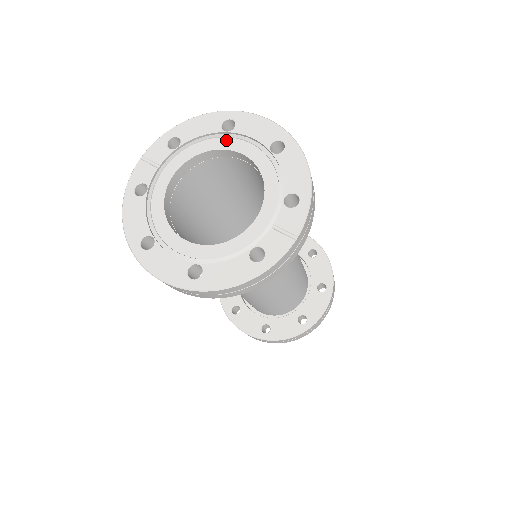
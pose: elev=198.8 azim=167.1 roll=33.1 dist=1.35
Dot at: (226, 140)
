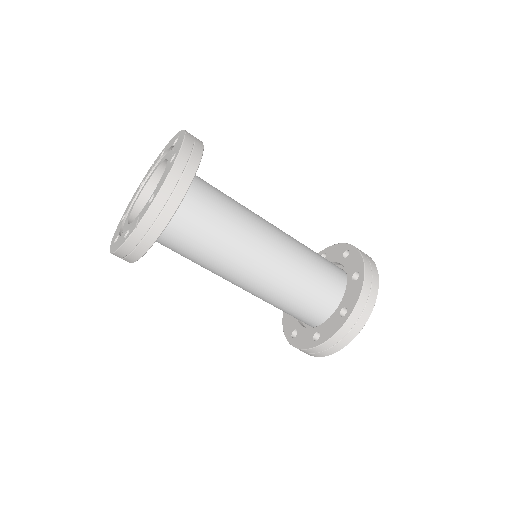
Dot at: (171, 152)
